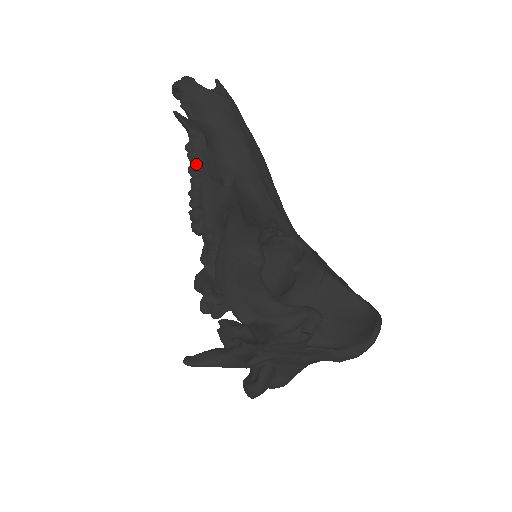
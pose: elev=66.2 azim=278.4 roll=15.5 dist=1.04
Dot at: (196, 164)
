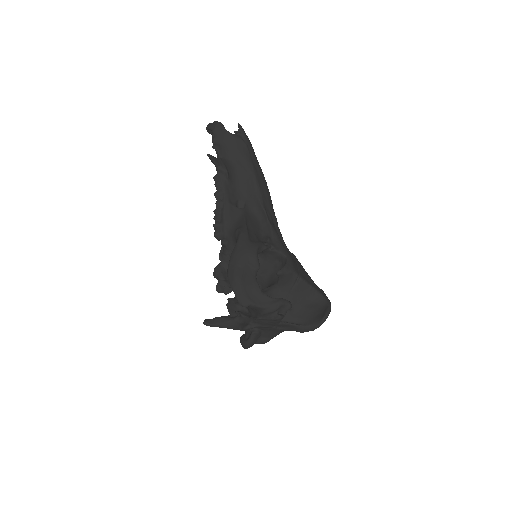
Dot at: (220, 191)
